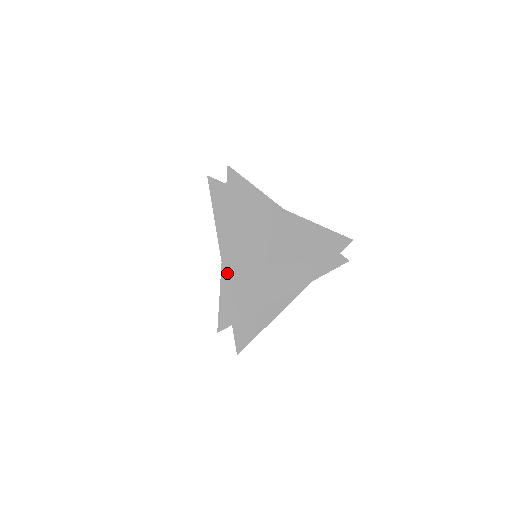
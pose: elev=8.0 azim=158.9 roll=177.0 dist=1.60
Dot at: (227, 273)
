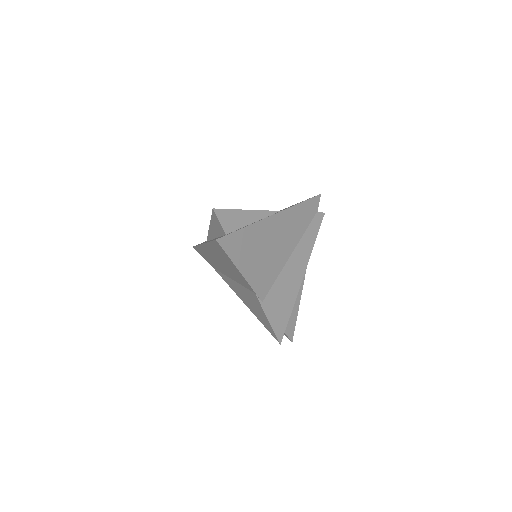
Dot at: (263, 298)
